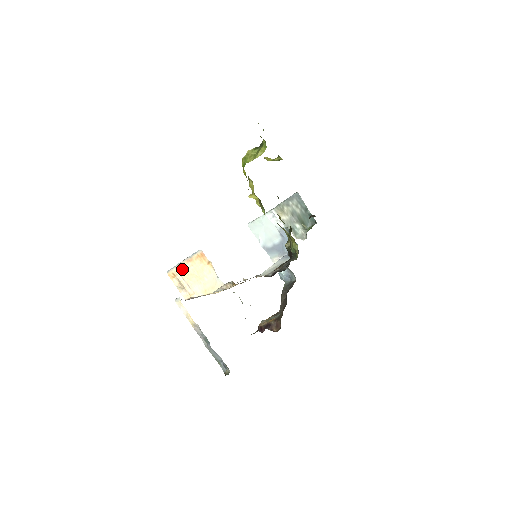
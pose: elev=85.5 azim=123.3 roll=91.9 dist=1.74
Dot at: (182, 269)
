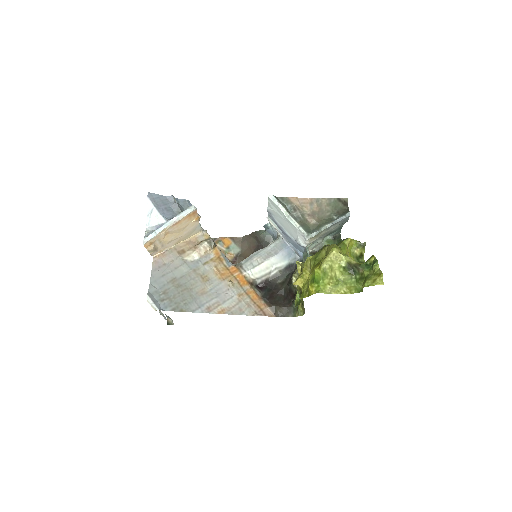
Dot at: (163, 235)
